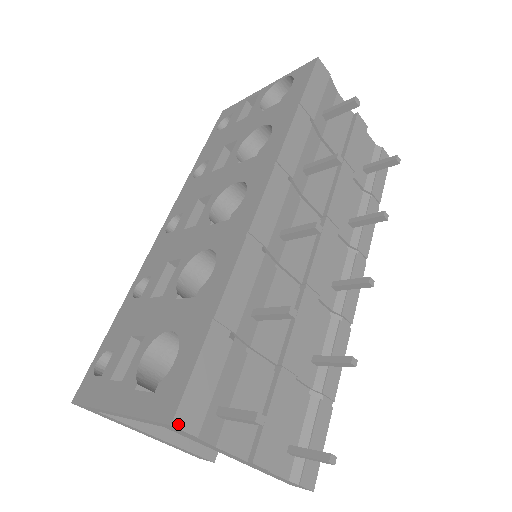
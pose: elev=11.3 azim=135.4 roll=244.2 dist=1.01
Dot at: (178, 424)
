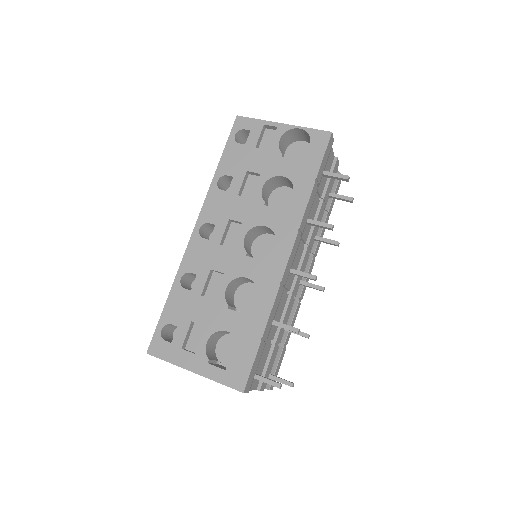
Dot at: (245, 391)
